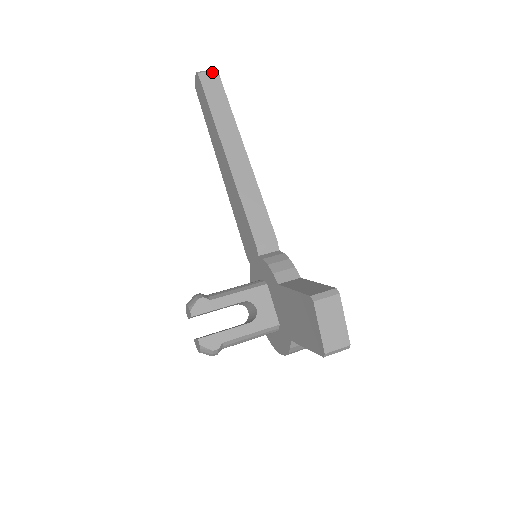
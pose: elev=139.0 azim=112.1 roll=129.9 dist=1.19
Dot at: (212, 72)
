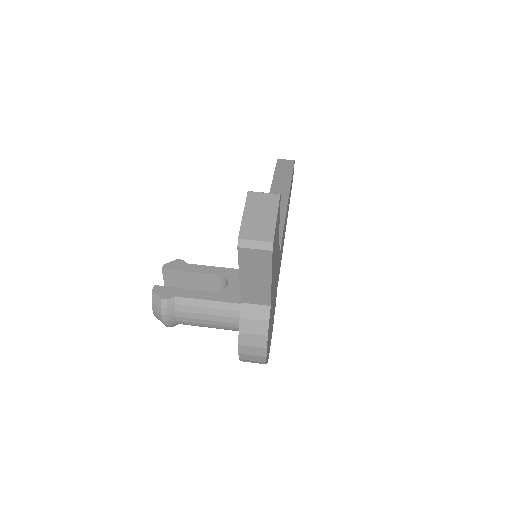
Dot at: (289, 160)
